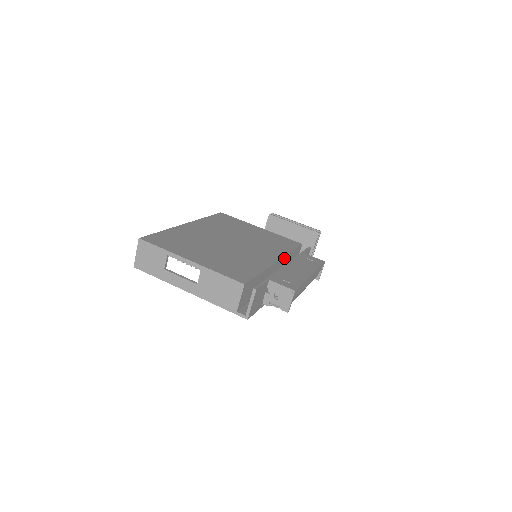
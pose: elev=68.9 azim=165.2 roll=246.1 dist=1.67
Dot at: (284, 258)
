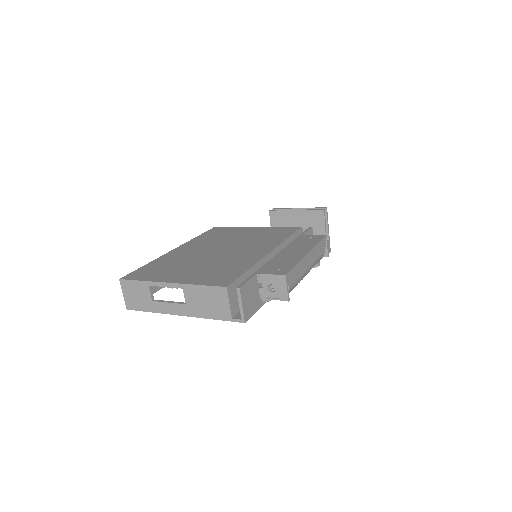
Dot at: (280, 247)
